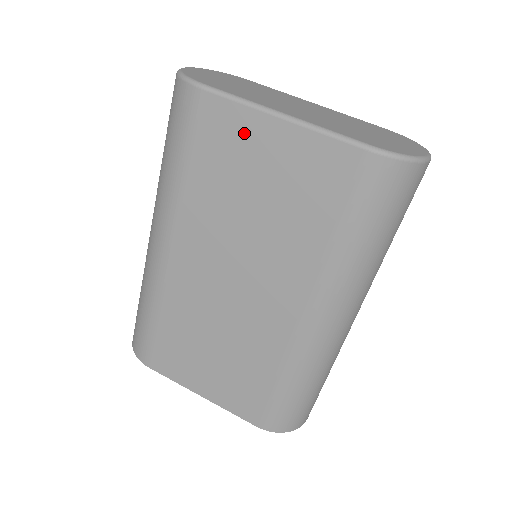
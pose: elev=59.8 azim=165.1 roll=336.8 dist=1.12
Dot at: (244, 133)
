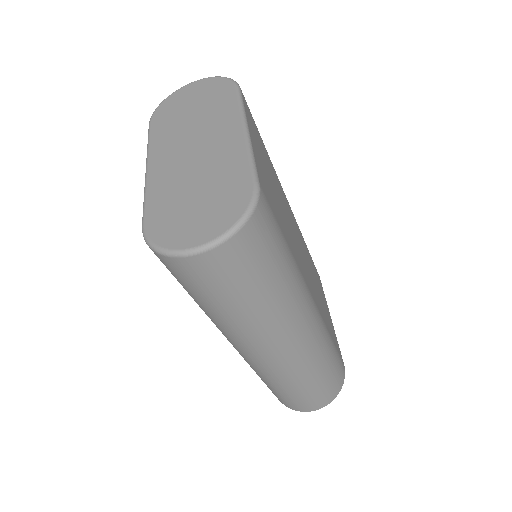
Dot at: occluded
